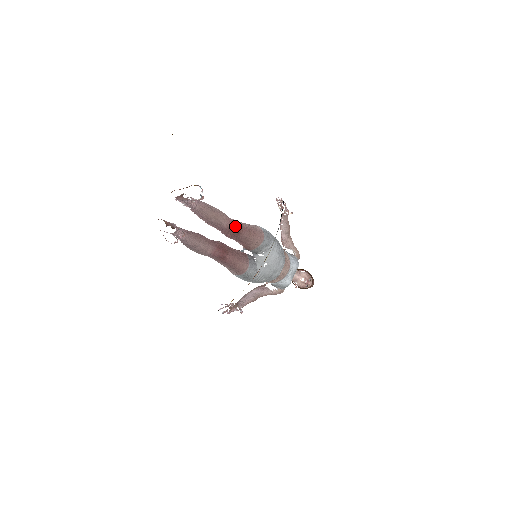
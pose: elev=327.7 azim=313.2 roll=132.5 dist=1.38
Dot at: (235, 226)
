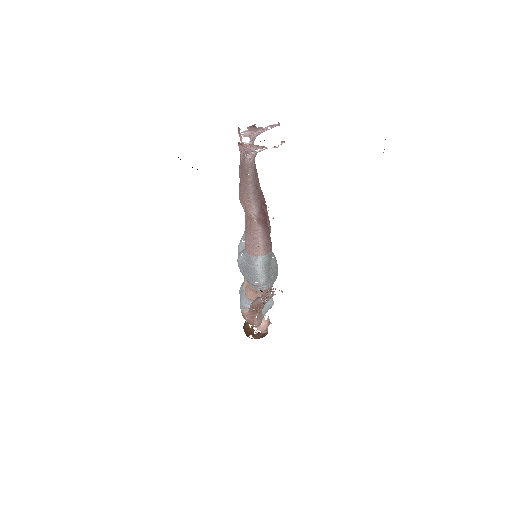
Dot at: (263, 195)
